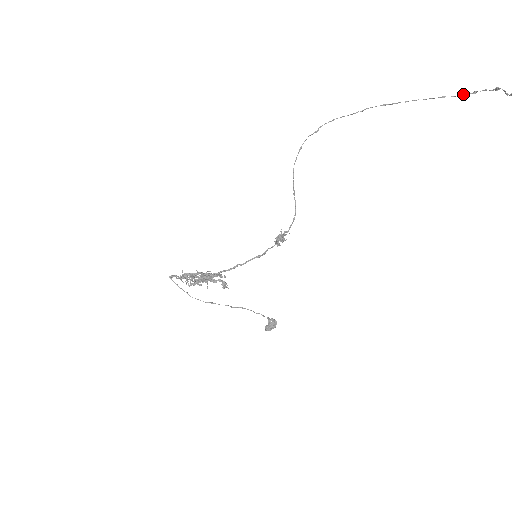
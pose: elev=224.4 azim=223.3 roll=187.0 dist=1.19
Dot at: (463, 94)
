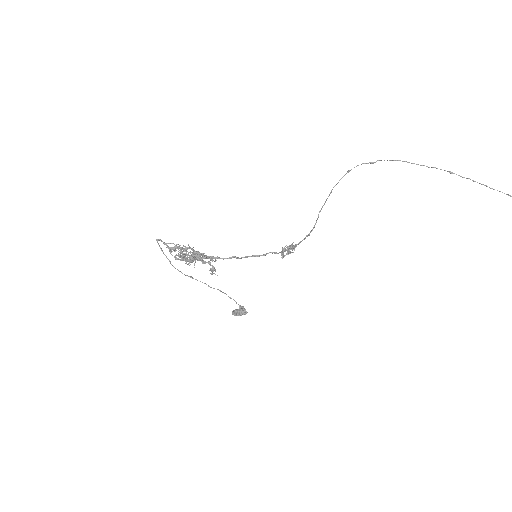
Dot at: out of frame
